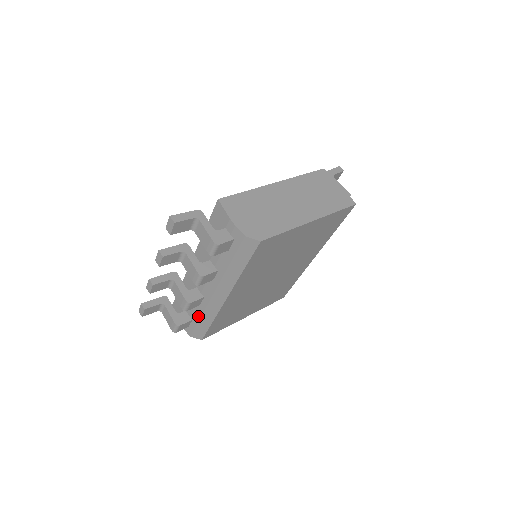
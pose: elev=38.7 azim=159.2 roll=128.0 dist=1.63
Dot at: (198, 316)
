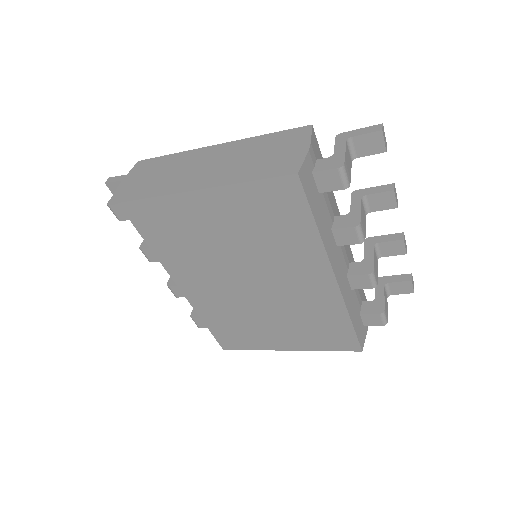
Dot at: occluded
